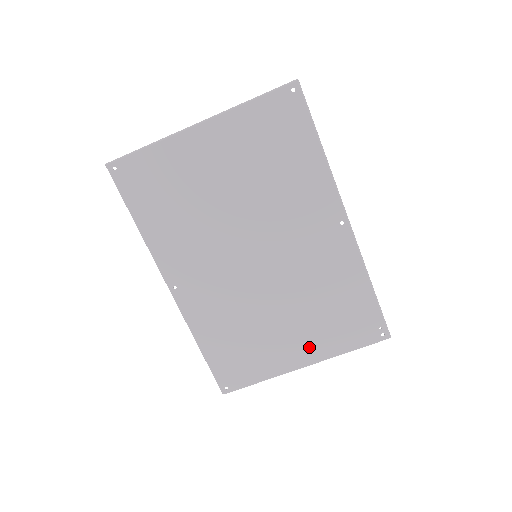
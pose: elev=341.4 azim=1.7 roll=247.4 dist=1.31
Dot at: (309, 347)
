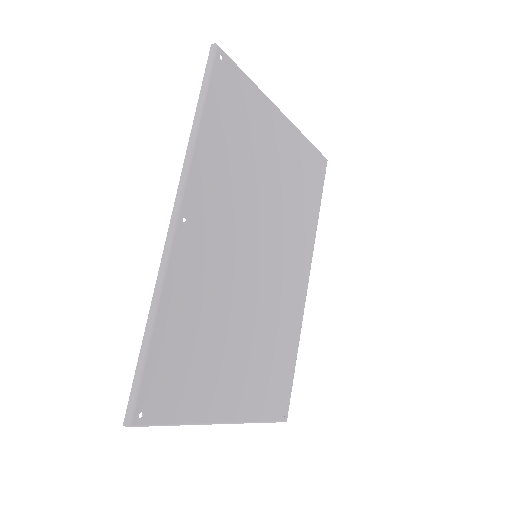
Dot at: (240, 396)
